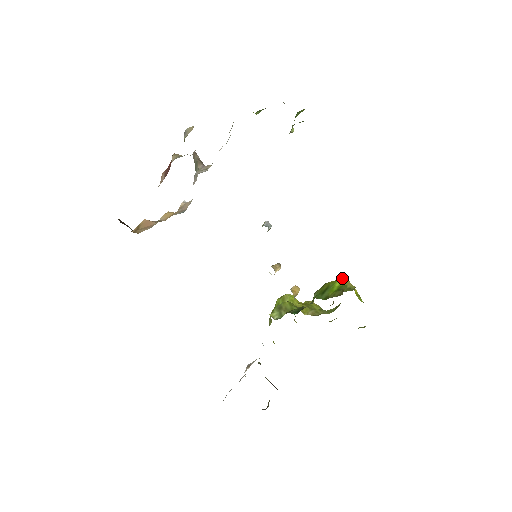
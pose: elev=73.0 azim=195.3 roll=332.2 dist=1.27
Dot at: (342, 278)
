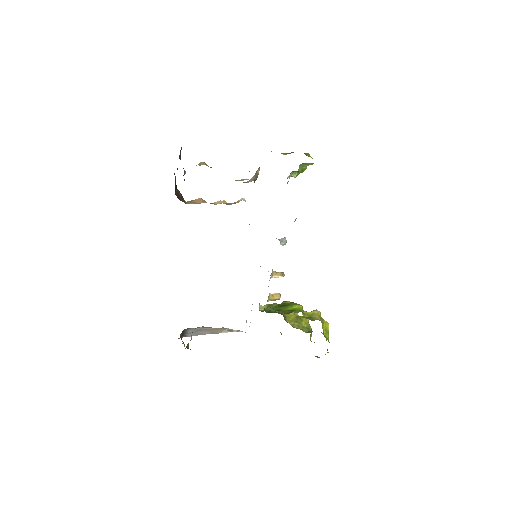
Dot at: (316, 309)
